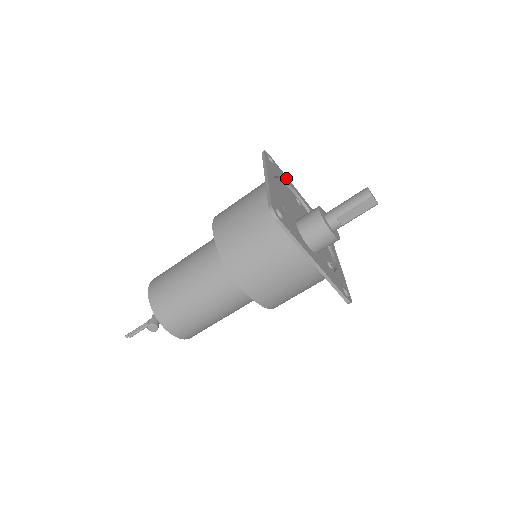
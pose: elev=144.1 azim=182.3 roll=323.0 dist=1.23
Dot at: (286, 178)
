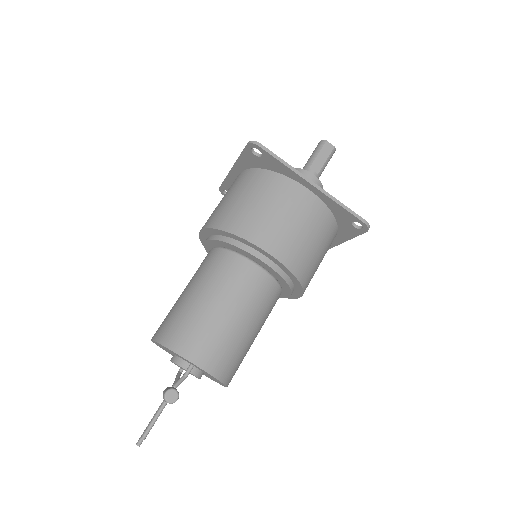
Dot at: occluded
